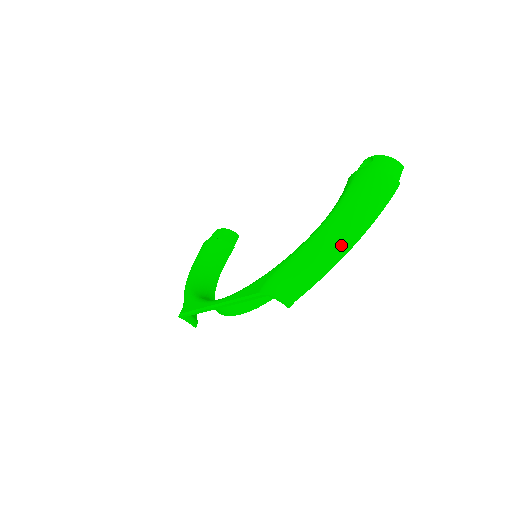
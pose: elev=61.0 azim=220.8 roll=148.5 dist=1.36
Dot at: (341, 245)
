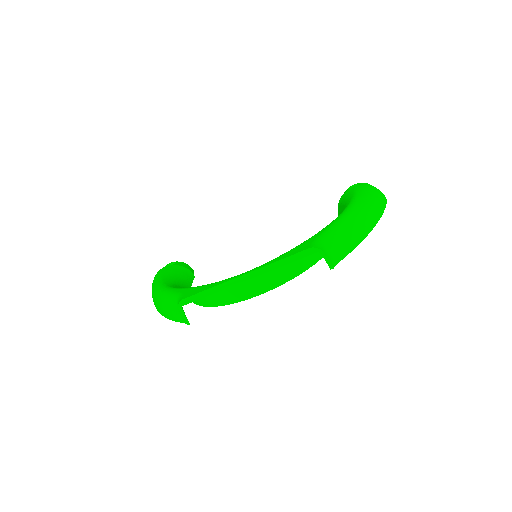
Dot at: (367, 224)
